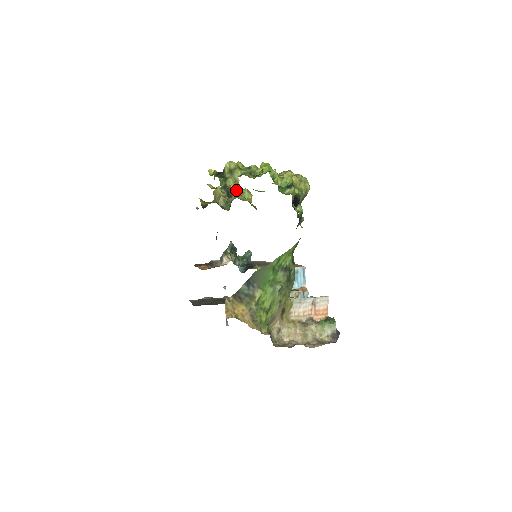
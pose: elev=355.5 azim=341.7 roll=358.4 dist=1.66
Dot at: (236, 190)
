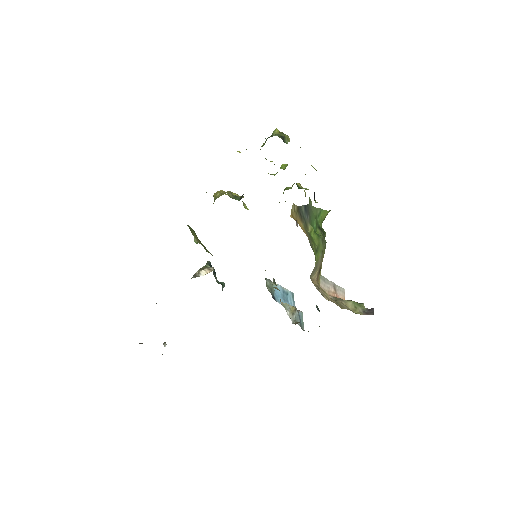
Dot at: occluded
